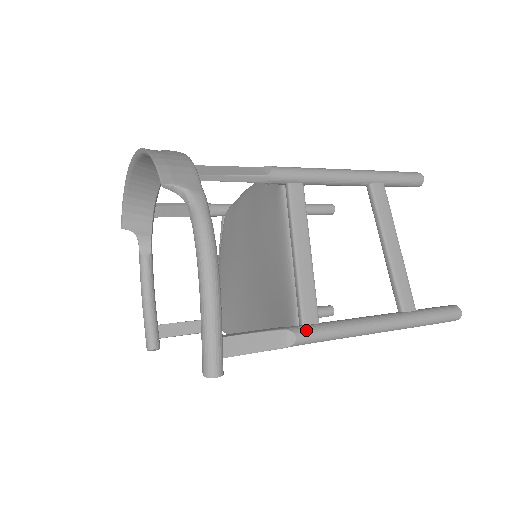
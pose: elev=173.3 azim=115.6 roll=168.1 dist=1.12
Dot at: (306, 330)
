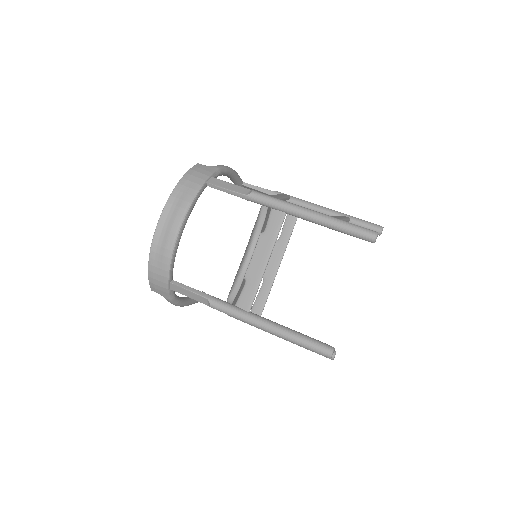
Dot at: (235, 318)
